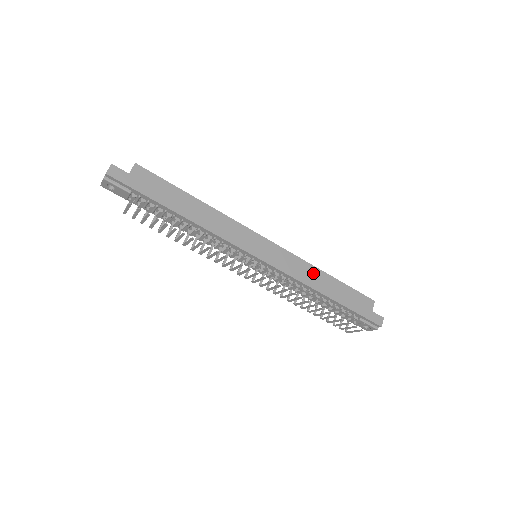
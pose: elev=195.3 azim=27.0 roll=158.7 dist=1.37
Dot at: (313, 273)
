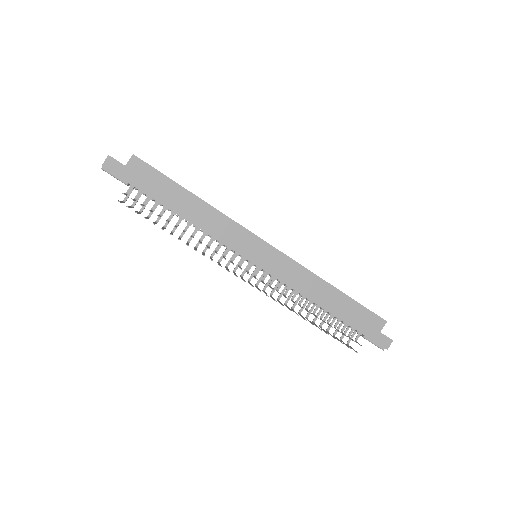
Dot at: (315, 284)
